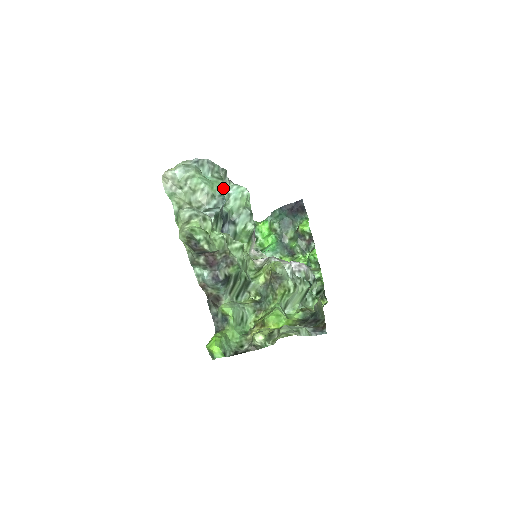
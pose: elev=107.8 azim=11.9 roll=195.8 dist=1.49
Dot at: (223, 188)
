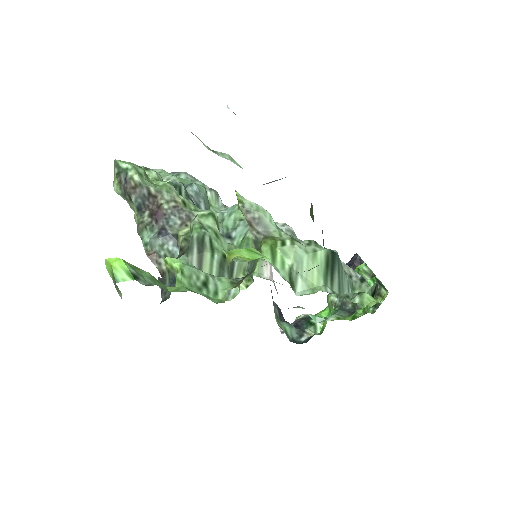
Dot at: (215, 209)
